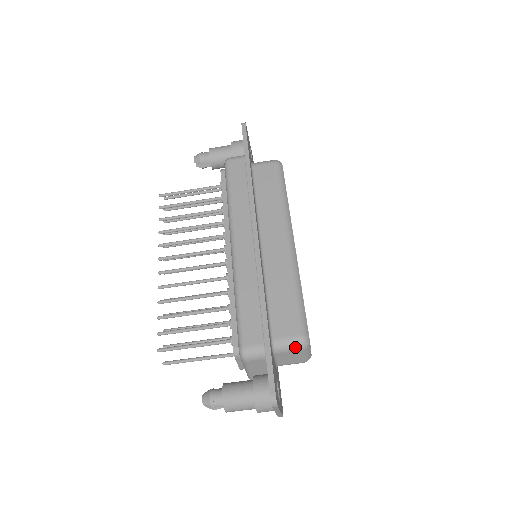
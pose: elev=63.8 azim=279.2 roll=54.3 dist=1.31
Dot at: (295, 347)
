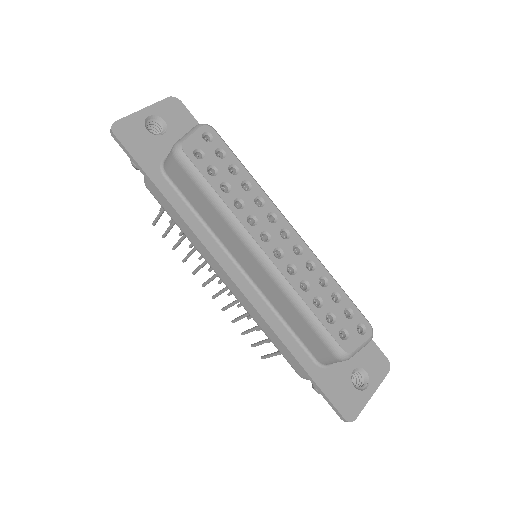
Dot at: occluded
